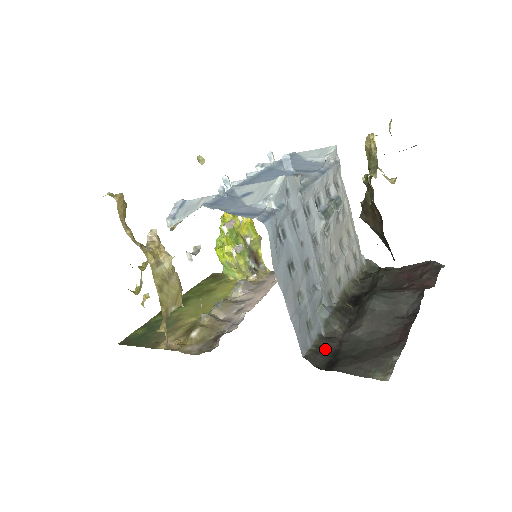
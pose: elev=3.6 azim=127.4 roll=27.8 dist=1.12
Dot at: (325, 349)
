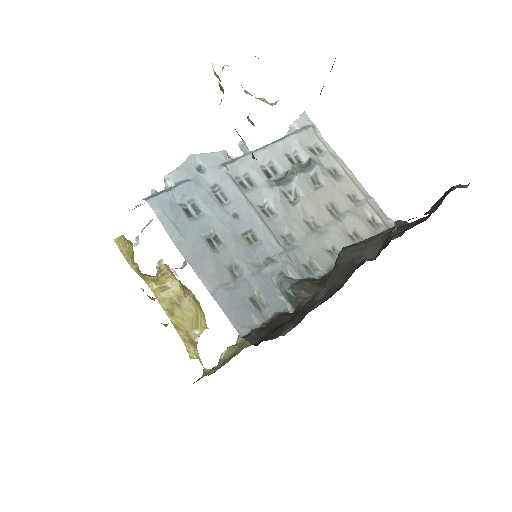
Dot at: (274, 324)
